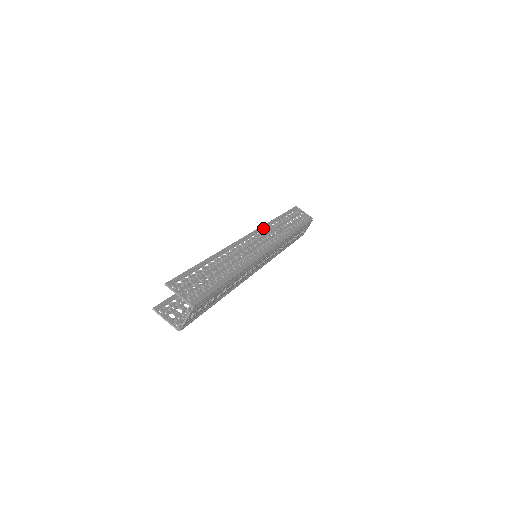
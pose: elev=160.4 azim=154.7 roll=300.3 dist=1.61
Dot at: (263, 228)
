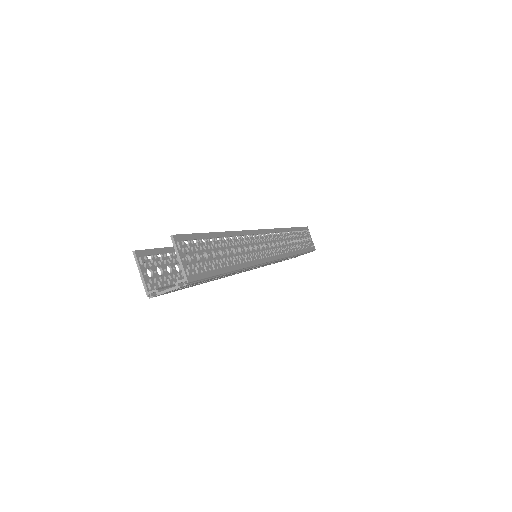
Dot at: (277, 231)
